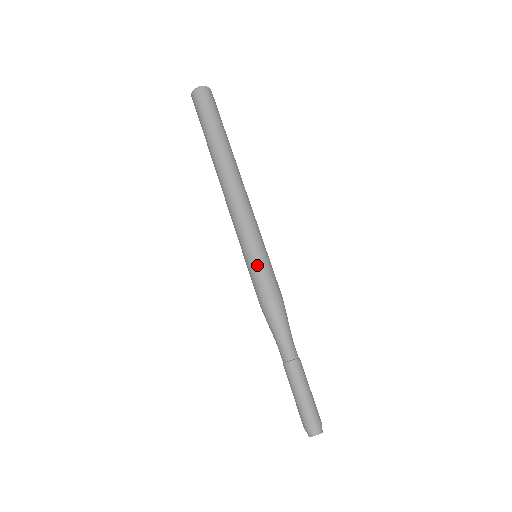
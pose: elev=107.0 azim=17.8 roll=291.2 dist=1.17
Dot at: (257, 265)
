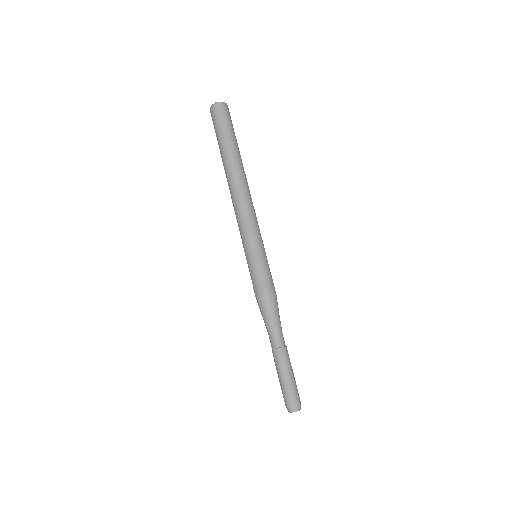
Dot at: (253, 265)
